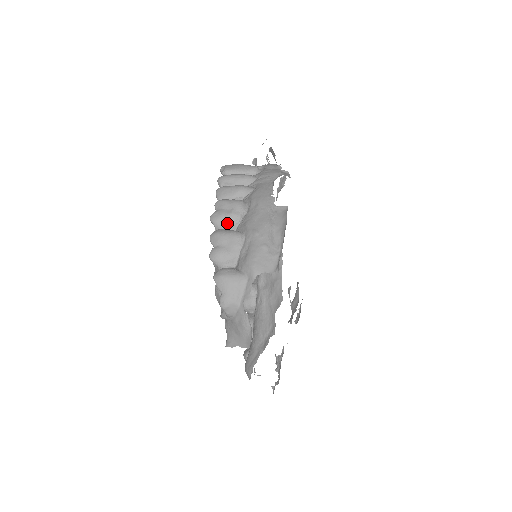
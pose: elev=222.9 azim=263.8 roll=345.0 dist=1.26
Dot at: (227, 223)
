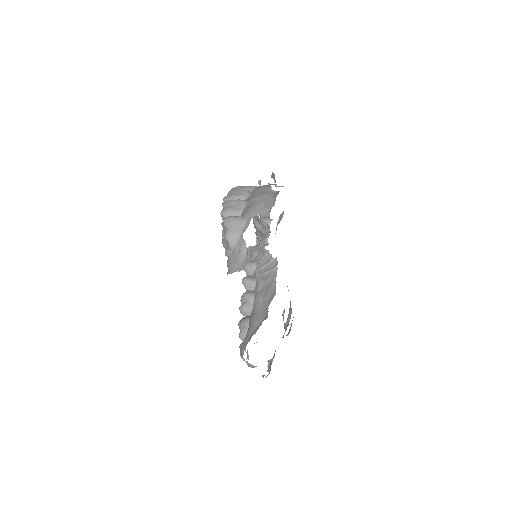
Dot at: occluded
